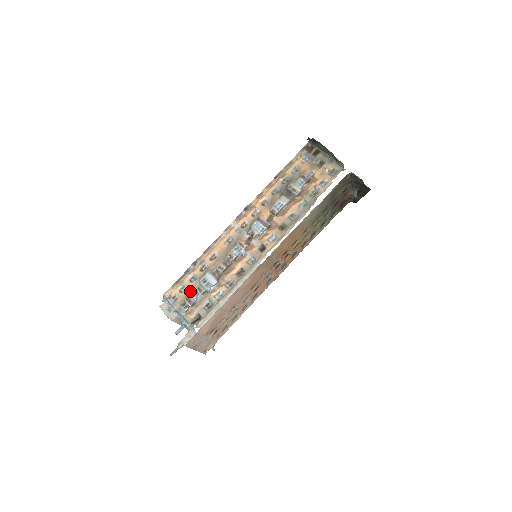
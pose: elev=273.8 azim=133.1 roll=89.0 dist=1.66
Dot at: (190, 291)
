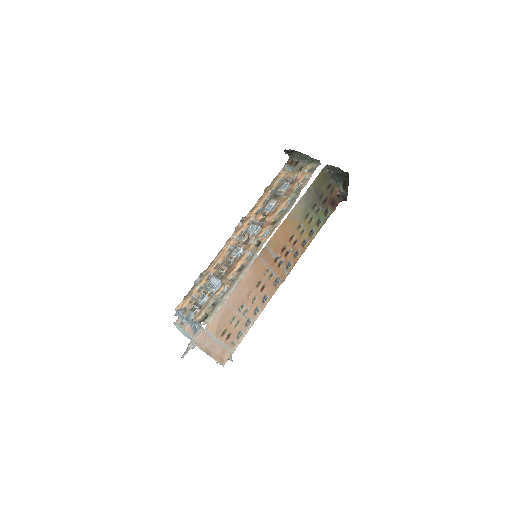
Dot at: (198, 298)
